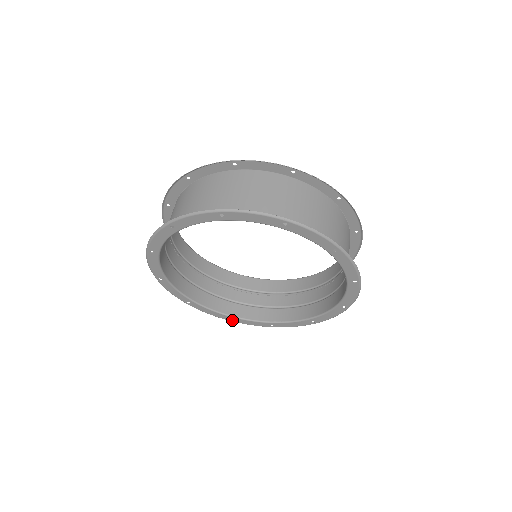
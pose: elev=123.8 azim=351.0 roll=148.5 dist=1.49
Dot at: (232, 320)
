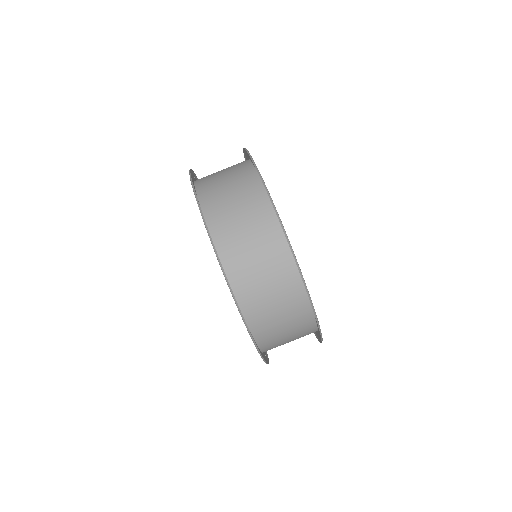
Dot at: occluded
